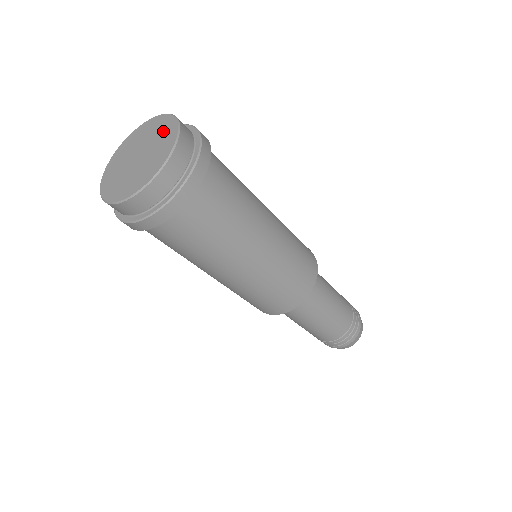
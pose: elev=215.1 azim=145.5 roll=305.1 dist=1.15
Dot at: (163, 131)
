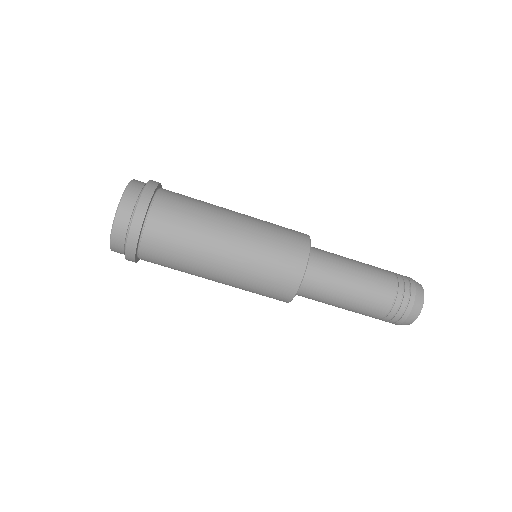
Dot at: occluded
